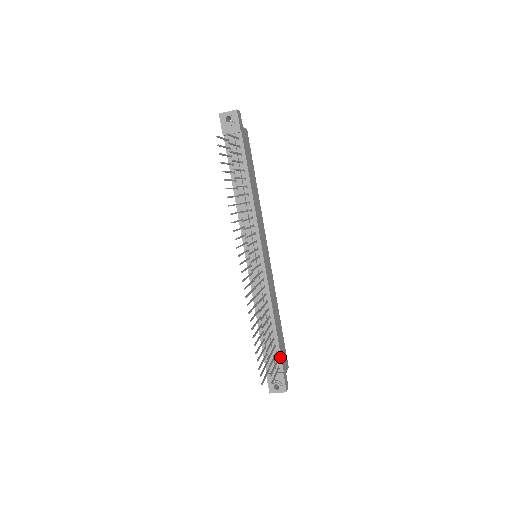
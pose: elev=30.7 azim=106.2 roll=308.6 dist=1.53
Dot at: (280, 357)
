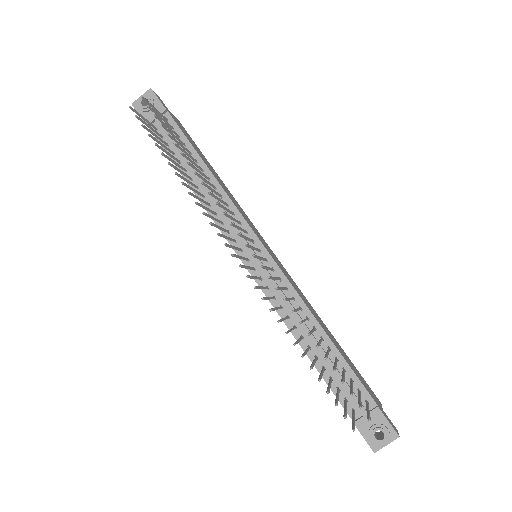
Dot at: (360, 384)
